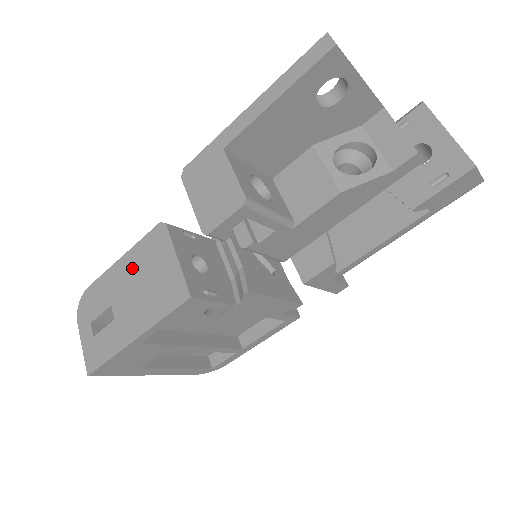
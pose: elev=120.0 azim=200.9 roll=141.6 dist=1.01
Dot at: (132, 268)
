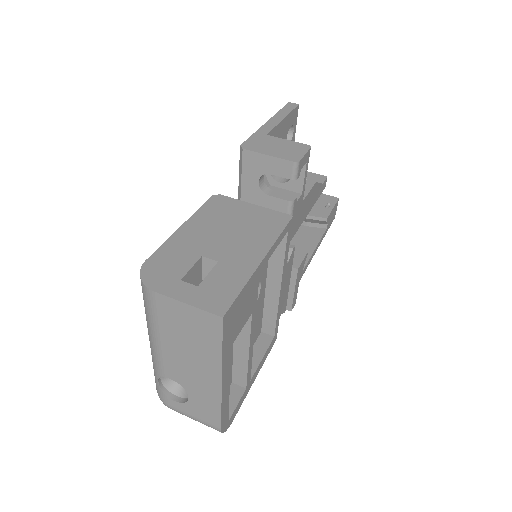
Dot at: (206, 225)
